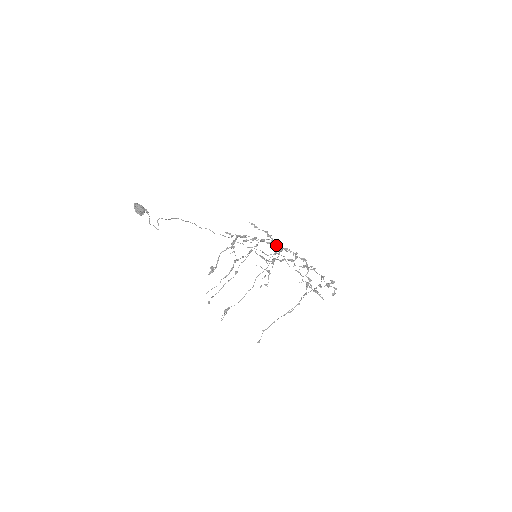
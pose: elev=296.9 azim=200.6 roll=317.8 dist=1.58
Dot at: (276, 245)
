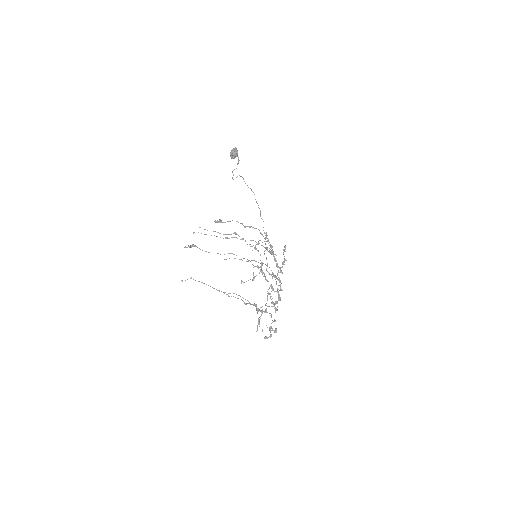
Dot at: (279, 272)
